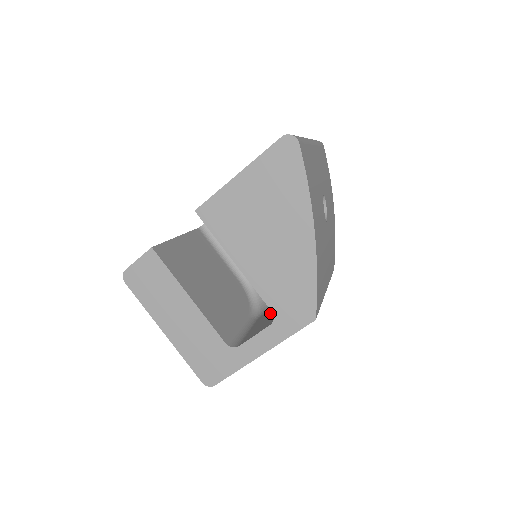
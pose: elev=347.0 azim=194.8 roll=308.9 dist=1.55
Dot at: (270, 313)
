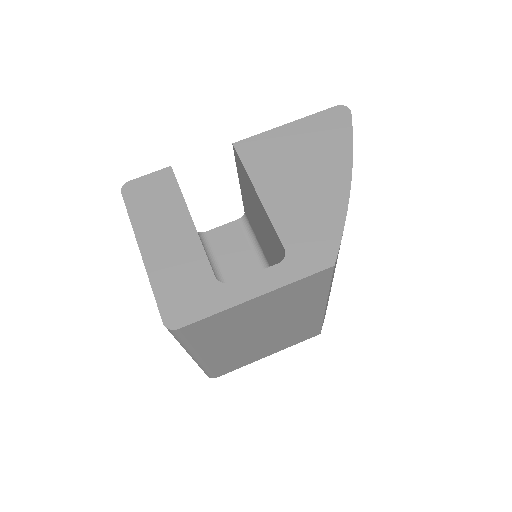
Dot at: occluded
